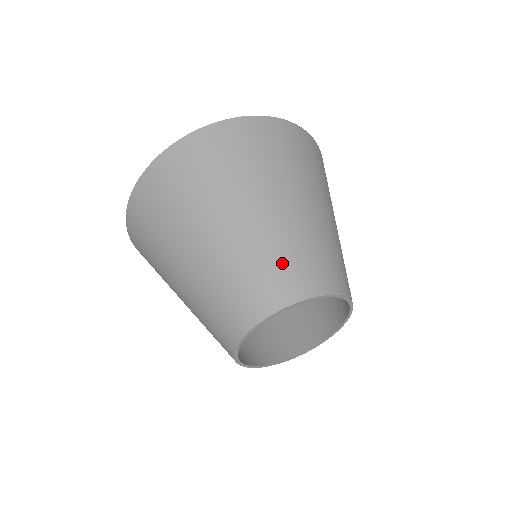
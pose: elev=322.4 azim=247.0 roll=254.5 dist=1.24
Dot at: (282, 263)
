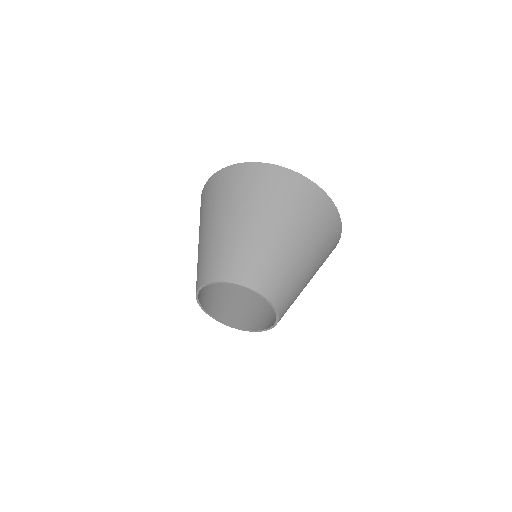
Dot at: (235, 257)
